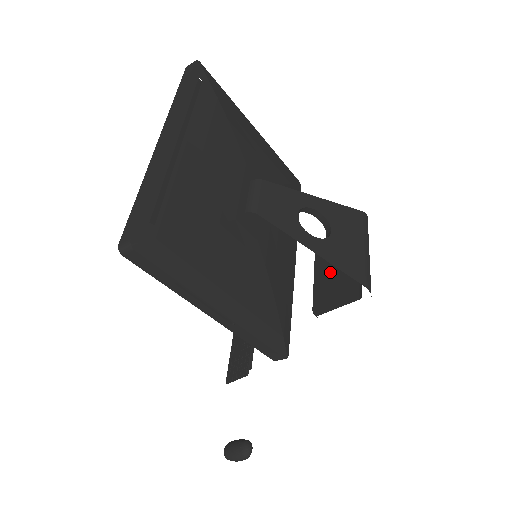
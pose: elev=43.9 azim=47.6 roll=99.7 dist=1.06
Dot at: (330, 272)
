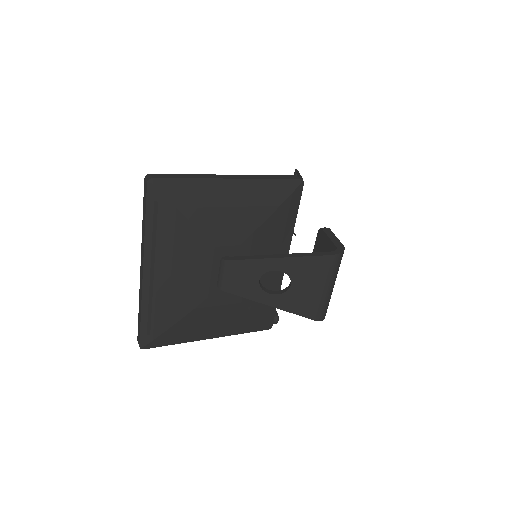
Dot at: occluded
